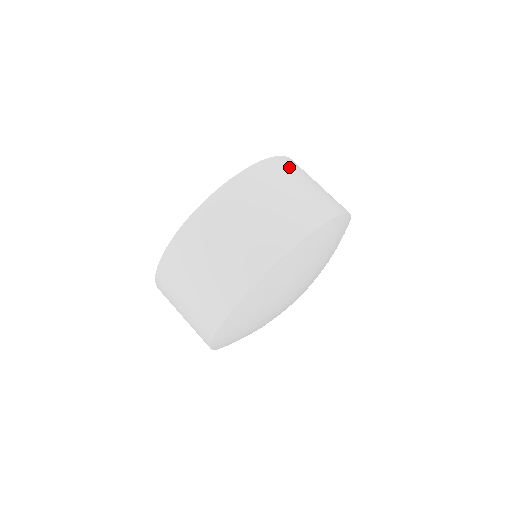
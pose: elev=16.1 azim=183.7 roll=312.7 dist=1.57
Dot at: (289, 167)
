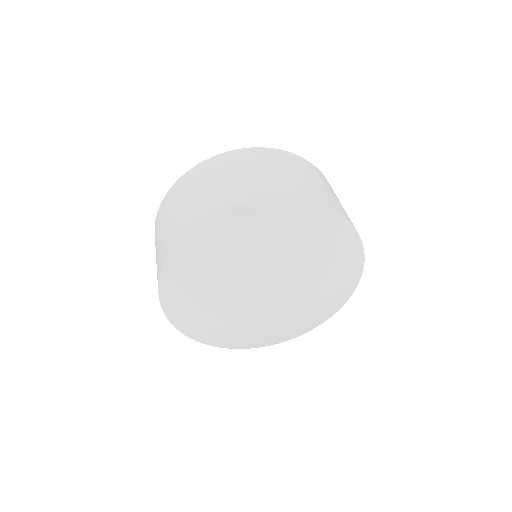
Dot at: (305, 165)
